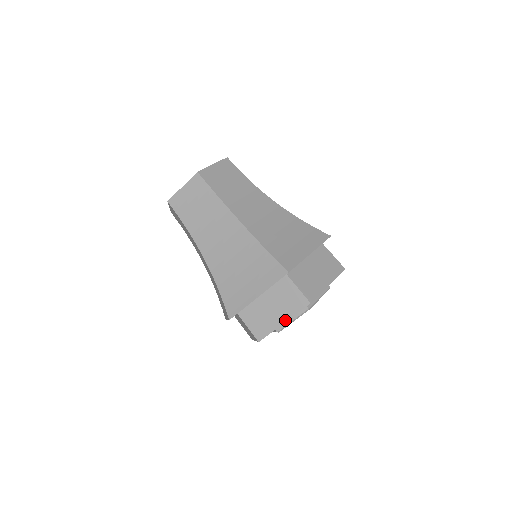
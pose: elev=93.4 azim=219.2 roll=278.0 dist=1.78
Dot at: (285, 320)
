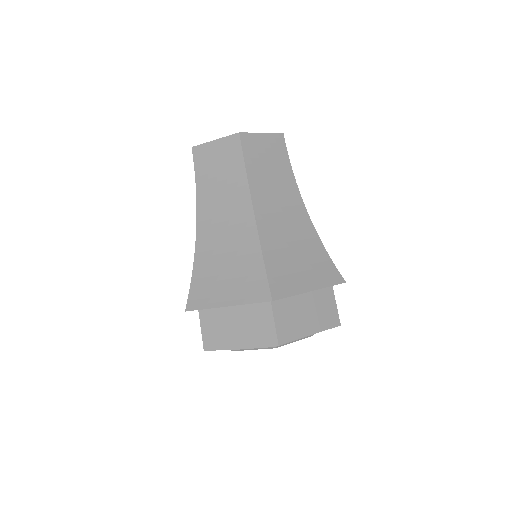
Dot at: (243, 346)
